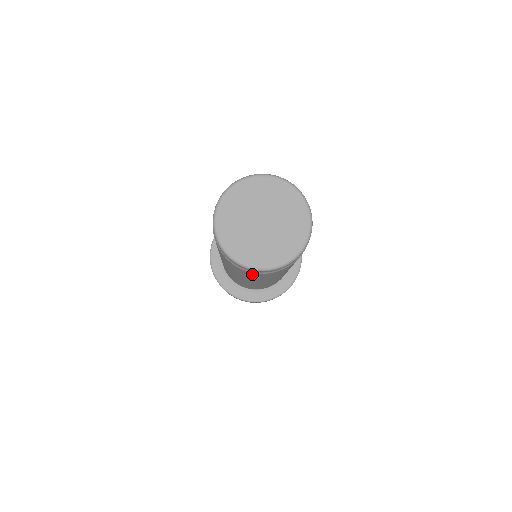
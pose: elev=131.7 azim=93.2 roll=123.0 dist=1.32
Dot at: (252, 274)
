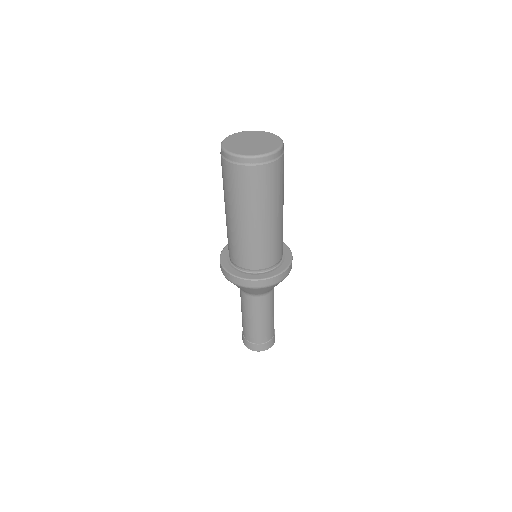
Dot at: (247, 175)
